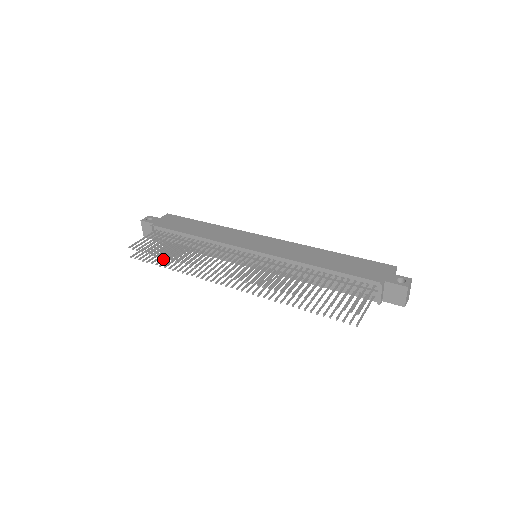
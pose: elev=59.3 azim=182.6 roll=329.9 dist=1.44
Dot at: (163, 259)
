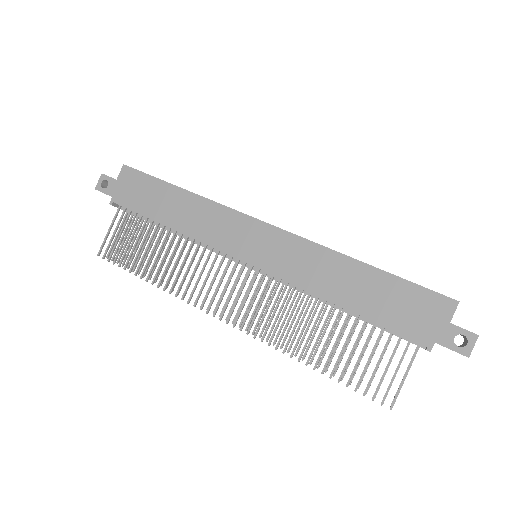
Dot at: (144, 261)
